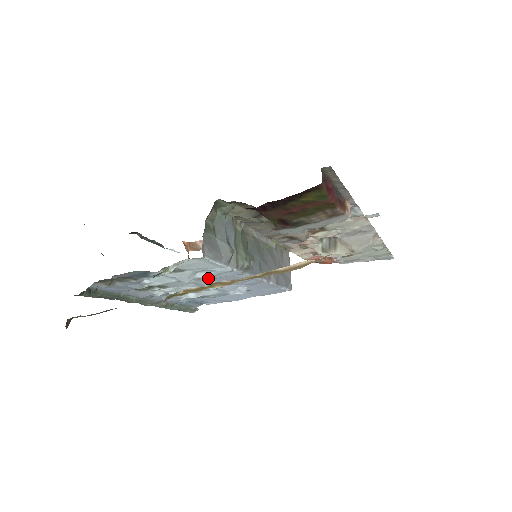
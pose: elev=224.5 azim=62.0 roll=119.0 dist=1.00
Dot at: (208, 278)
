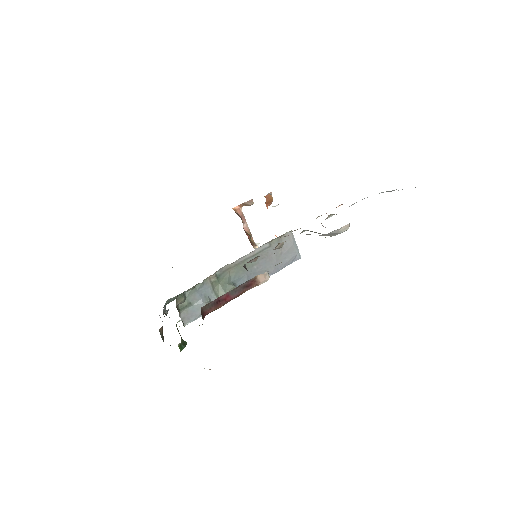
Dot at: occluded
